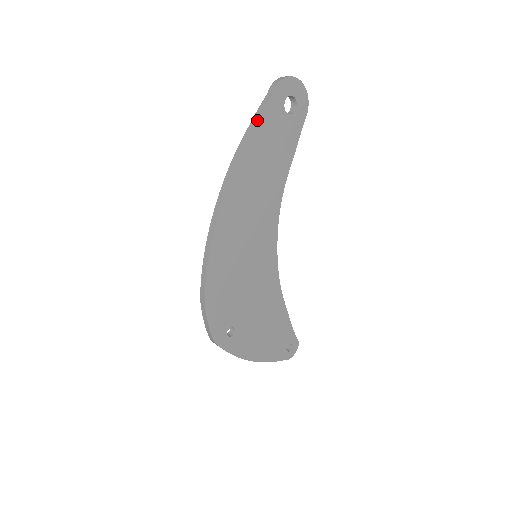
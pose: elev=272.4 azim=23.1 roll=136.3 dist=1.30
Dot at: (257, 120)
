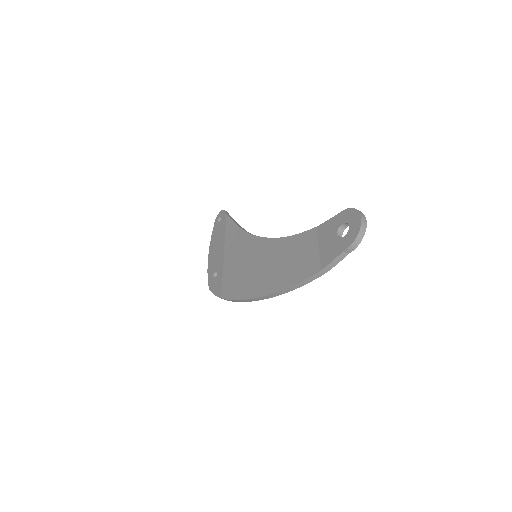
Dot at: occluded
